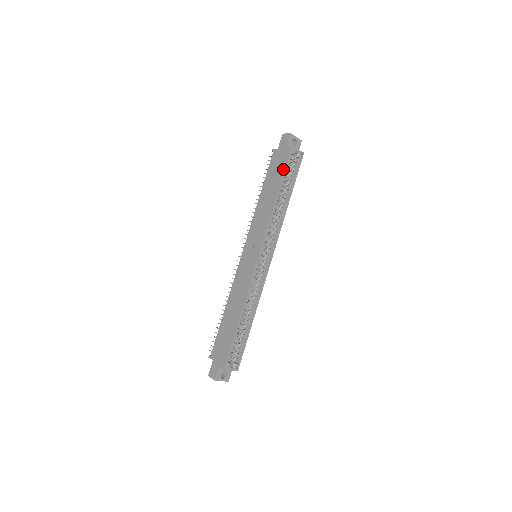
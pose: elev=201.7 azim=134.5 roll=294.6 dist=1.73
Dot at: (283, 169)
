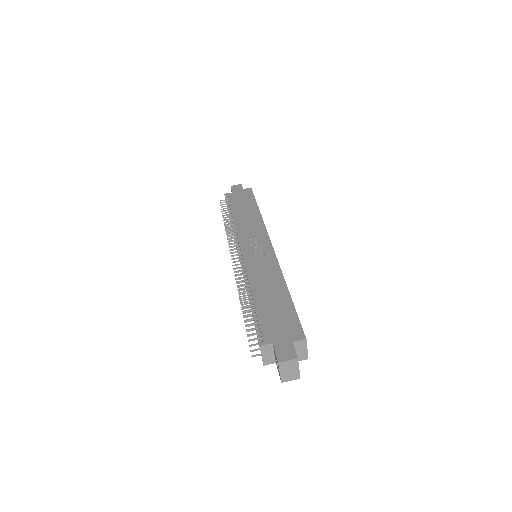
Dot at: (252, 198)
